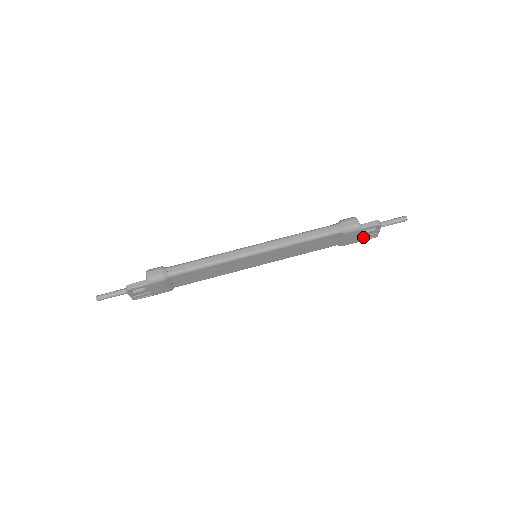
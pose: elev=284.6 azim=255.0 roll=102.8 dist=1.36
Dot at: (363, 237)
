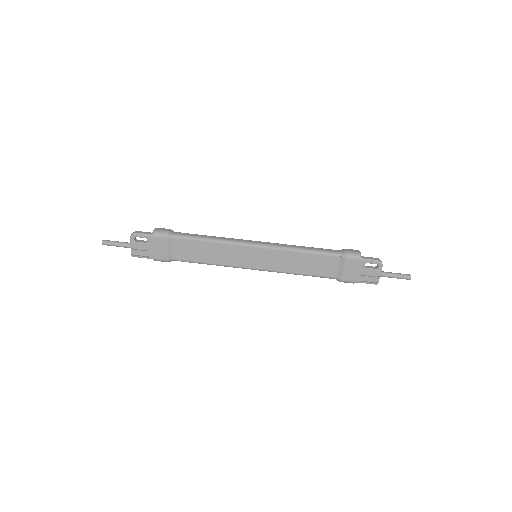
Dot at: (363, 276)
